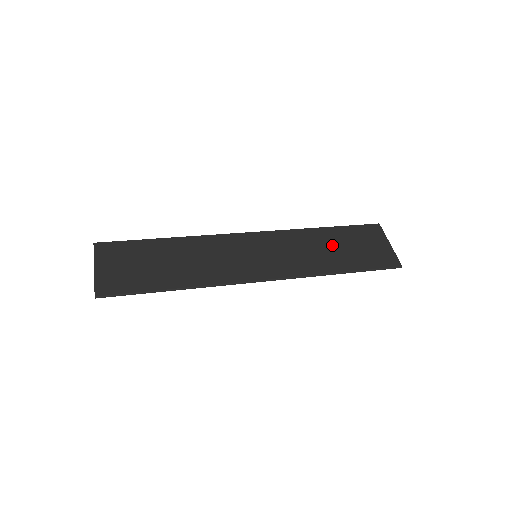
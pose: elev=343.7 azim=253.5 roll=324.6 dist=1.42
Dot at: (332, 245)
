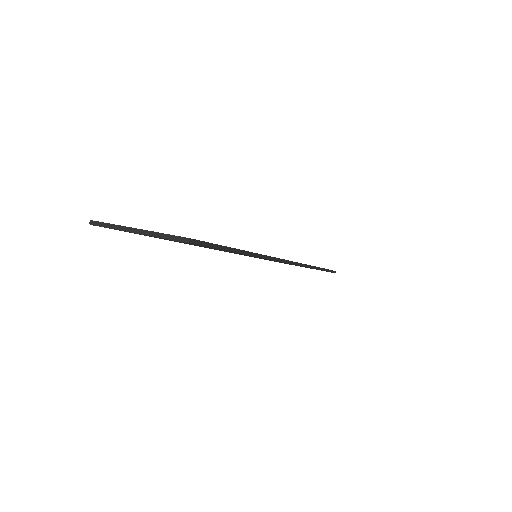
Dot at: occluded
